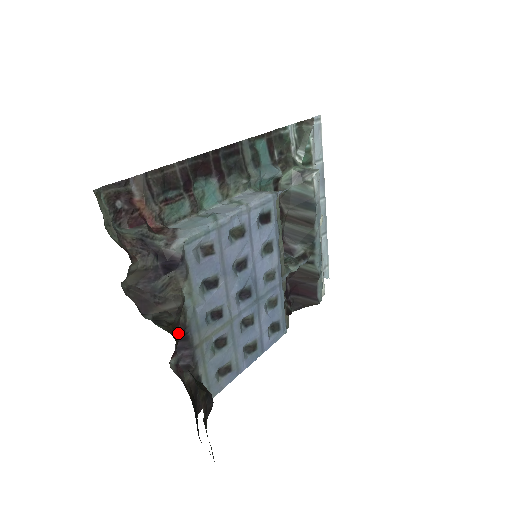
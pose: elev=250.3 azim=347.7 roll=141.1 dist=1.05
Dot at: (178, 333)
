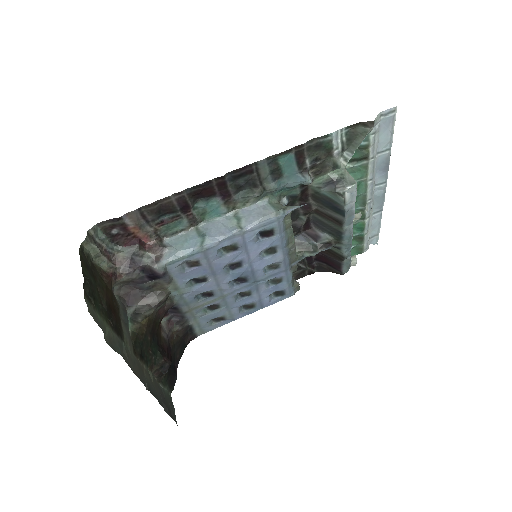
Dot at: (163, 311)
